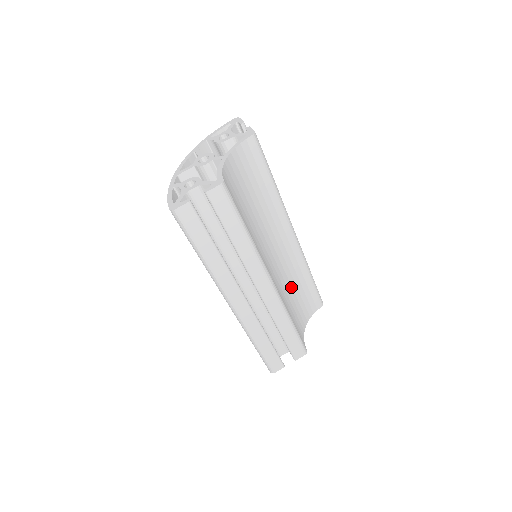
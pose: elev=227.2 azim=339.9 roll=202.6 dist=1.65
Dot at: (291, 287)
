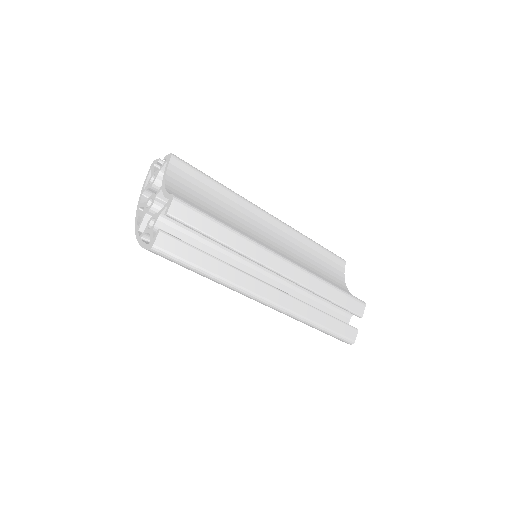
Dot at: (306, 261)
